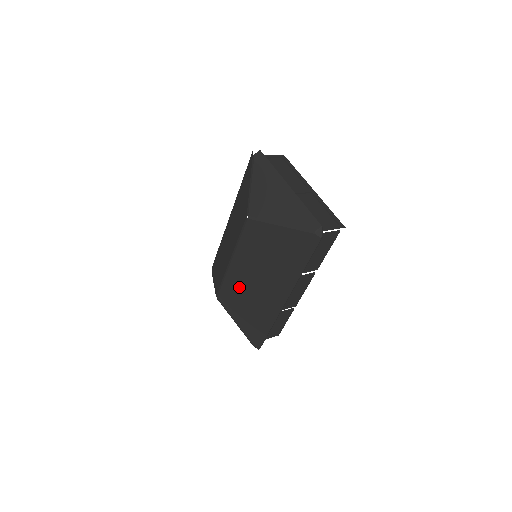
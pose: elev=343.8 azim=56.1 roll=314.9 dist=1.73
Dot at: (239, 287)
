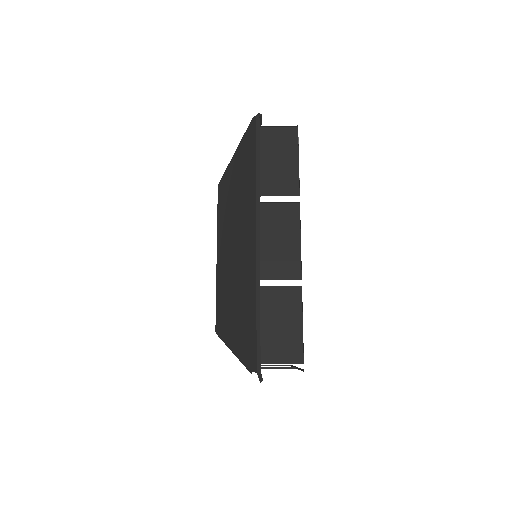
Dot at: (225, 282)
